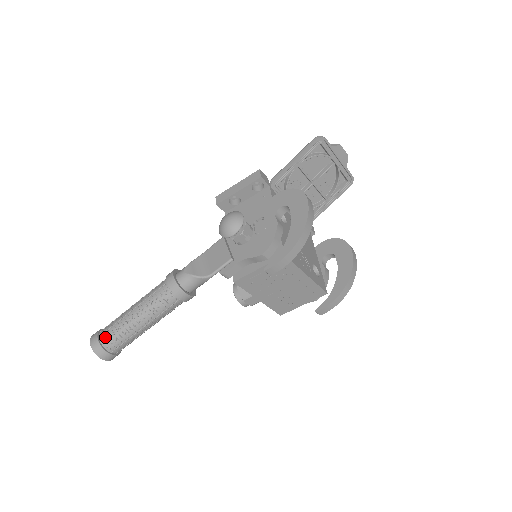
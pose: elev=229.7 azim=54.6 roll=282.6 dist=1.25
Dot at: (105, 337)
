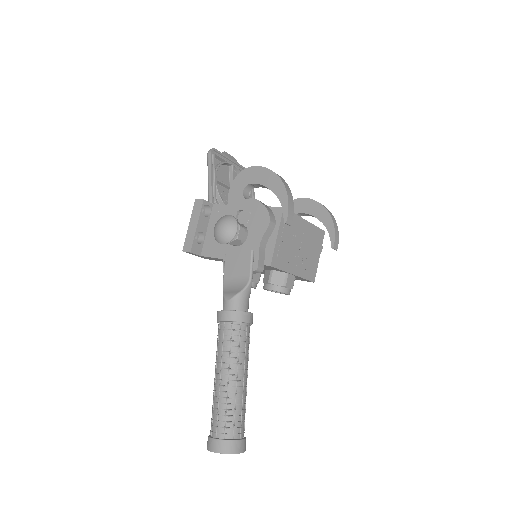
Dot at: (222, 429)
